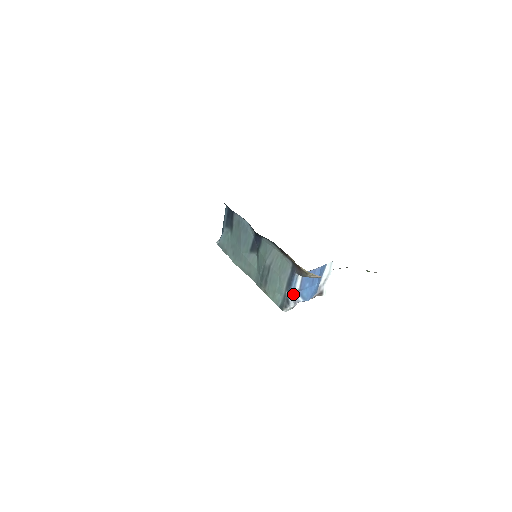
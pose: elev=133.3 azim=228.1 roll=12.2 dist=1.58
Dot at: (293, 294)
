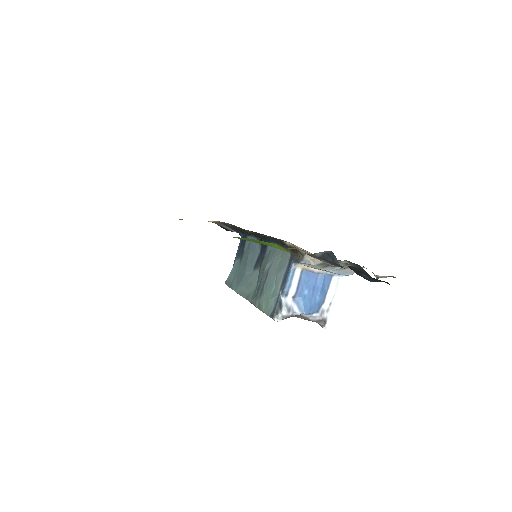
Dot at: (288, 298)
